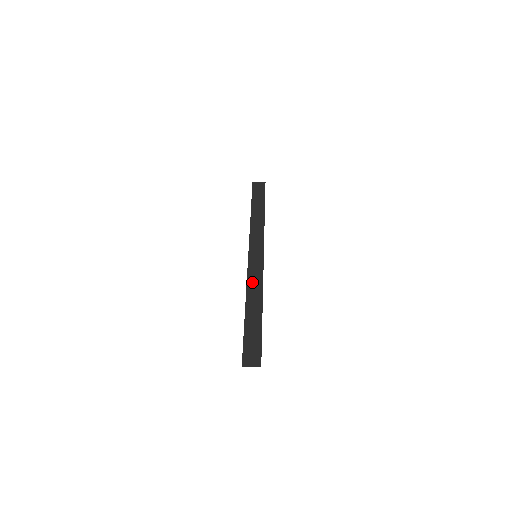
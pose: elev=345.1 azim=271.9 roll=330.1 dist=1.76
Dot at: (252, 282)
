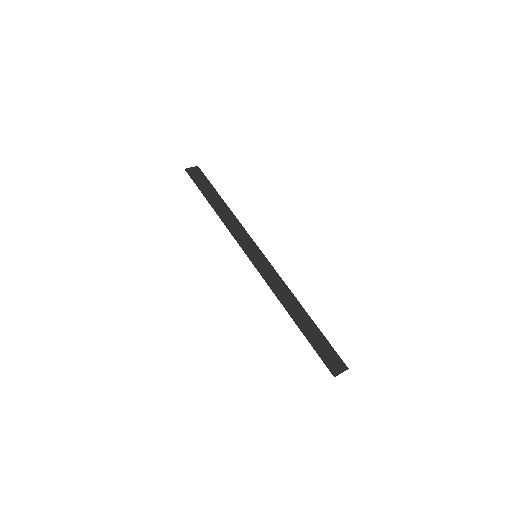
Dot at: (275, 286)
